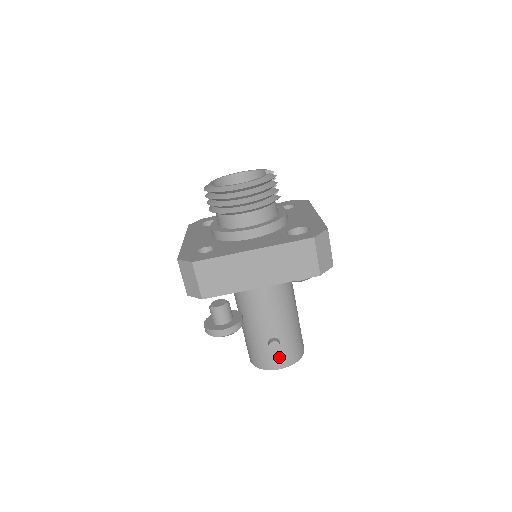
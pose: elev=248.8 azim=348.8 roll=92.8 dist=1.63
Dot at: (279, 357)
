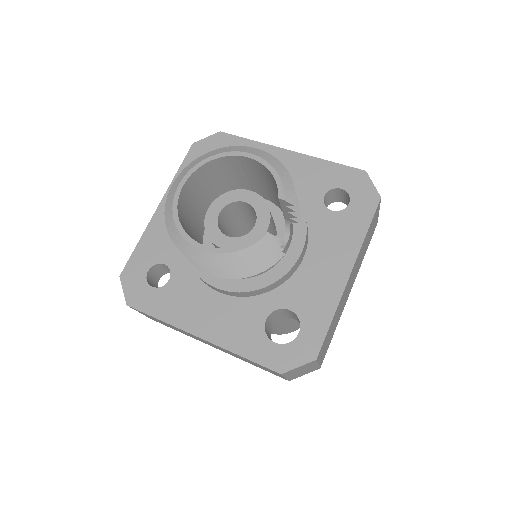
Dot at: occluded
